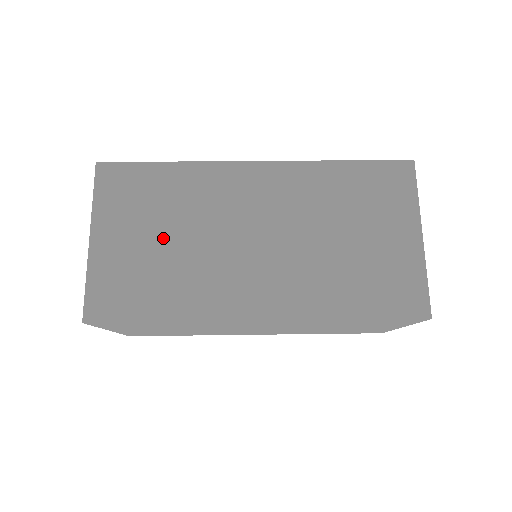
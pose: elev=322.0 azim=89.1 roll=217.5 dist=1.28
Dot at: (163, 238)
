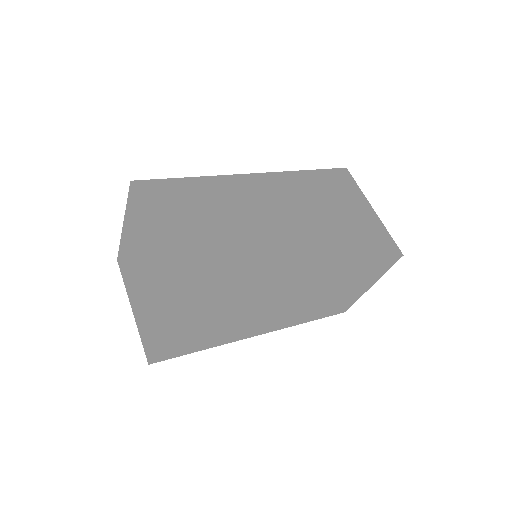
Dot at: (211, 229)
